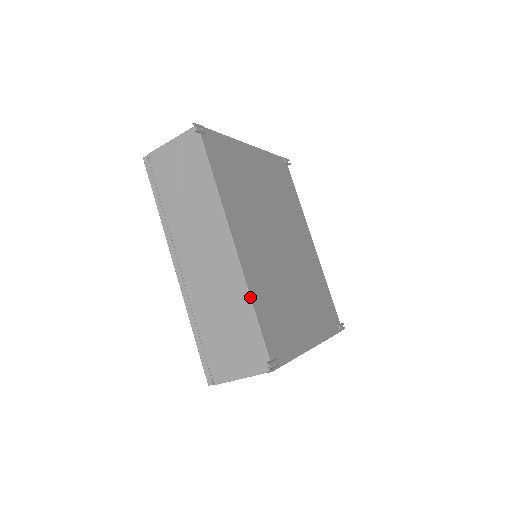
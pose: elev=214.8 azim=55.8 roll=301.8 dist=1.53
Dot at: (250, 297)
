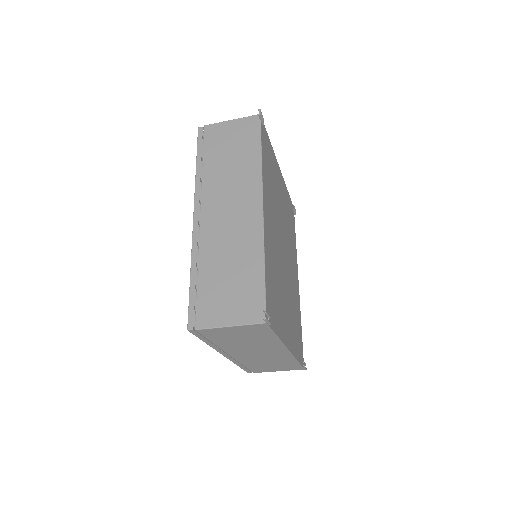
Dot at: (264, 252)
